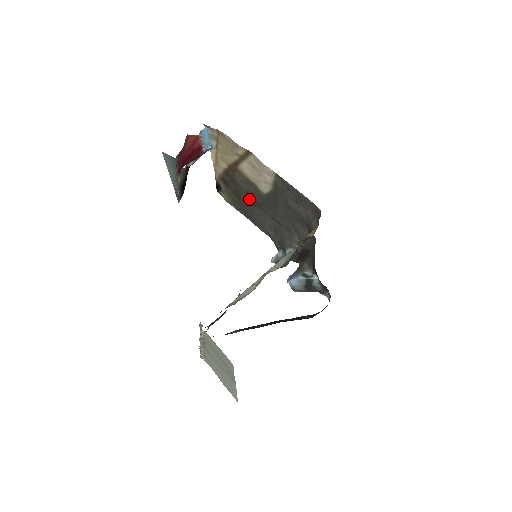
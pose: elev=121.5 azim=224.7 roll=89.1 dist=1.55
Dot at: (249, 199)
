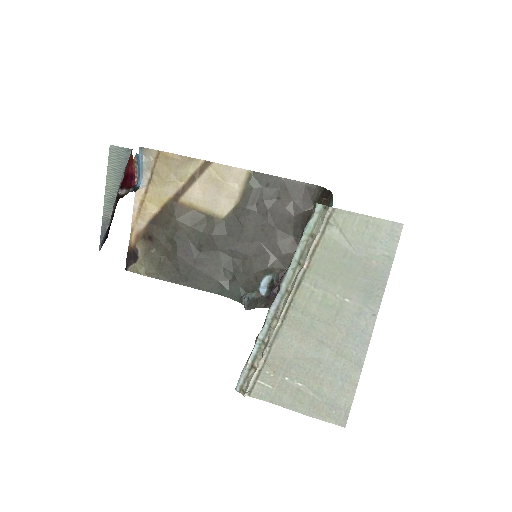
Dot at: (193, 242)
